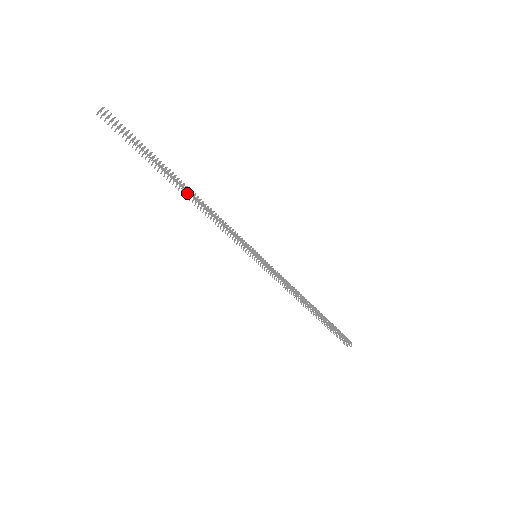
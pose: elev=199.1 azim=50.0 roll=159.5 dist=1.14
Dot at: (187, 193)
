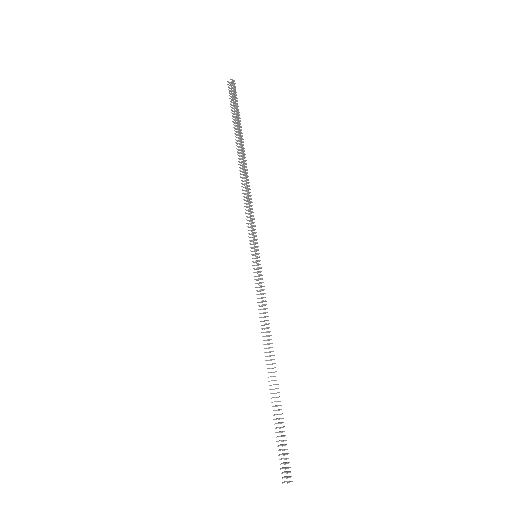
Dot at: (242, 158)
